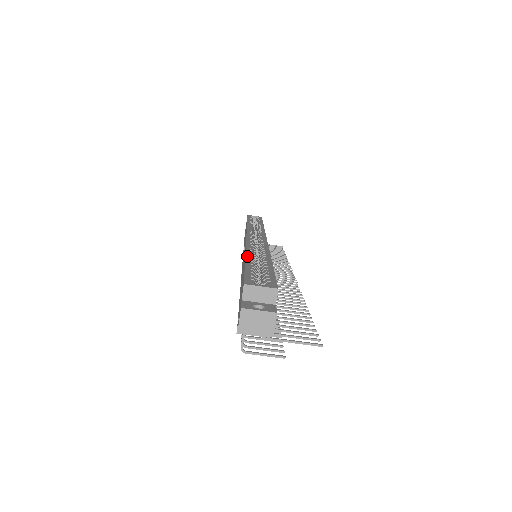
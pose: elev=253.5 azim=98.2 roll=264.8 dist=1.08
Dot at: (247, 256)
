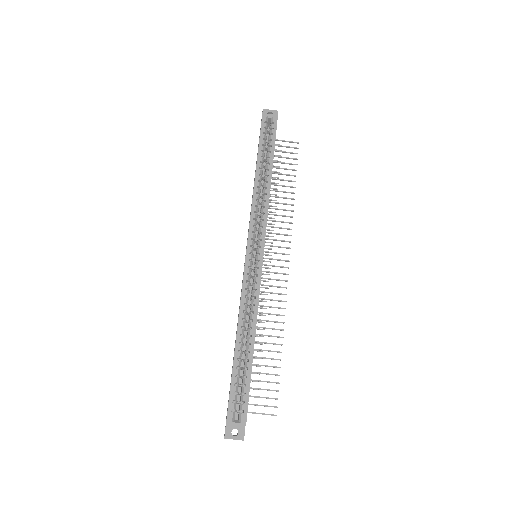
Dot at: (237, 343)
